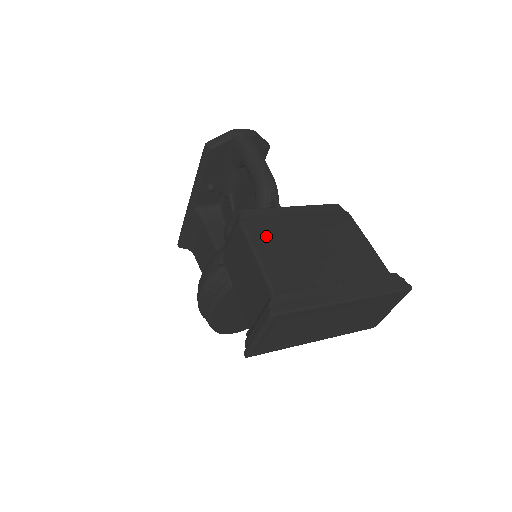
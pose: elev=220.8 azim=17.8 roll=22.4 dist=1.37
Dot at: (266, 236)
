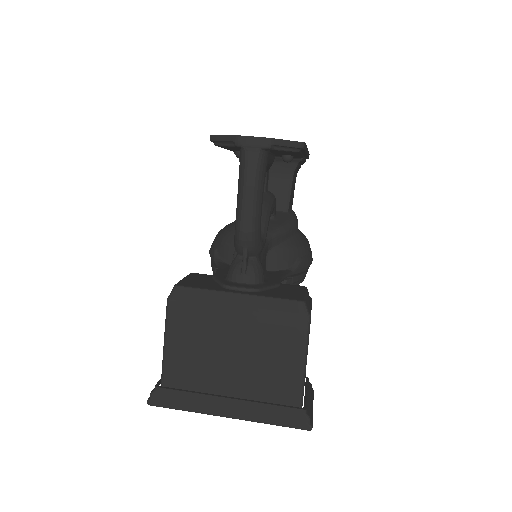
Dot at: (184, 326)
